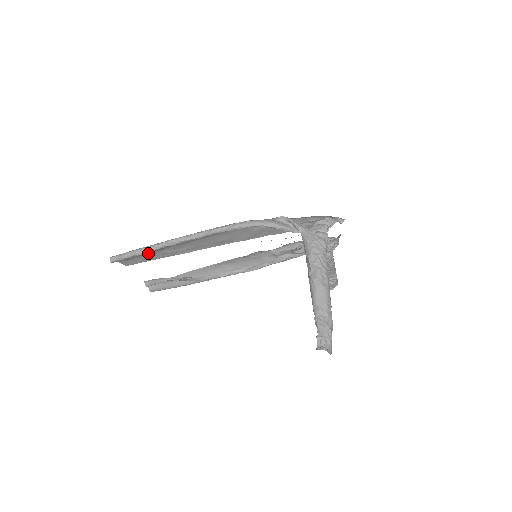
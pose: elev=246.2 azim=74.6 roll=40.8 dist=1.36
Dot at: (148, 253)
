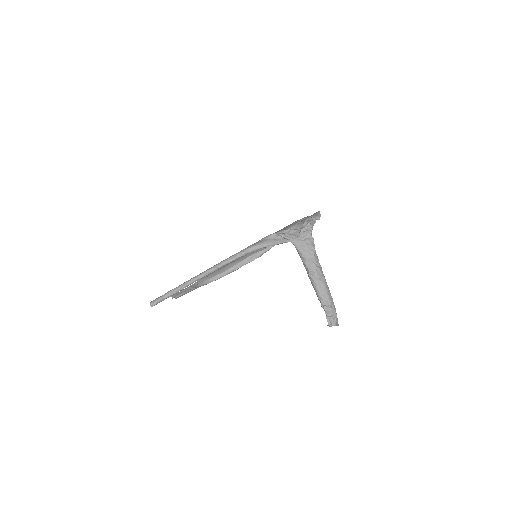
Dot at: occluded
